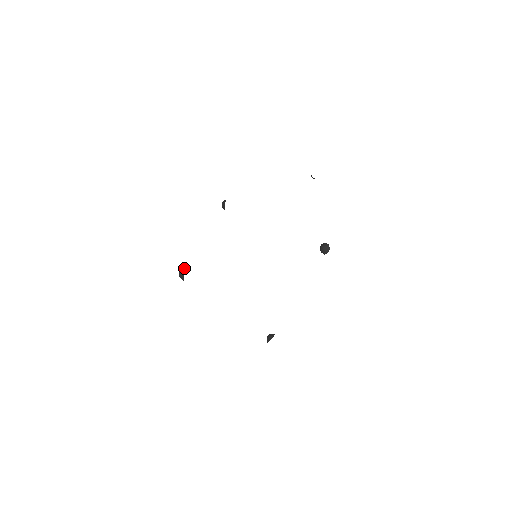
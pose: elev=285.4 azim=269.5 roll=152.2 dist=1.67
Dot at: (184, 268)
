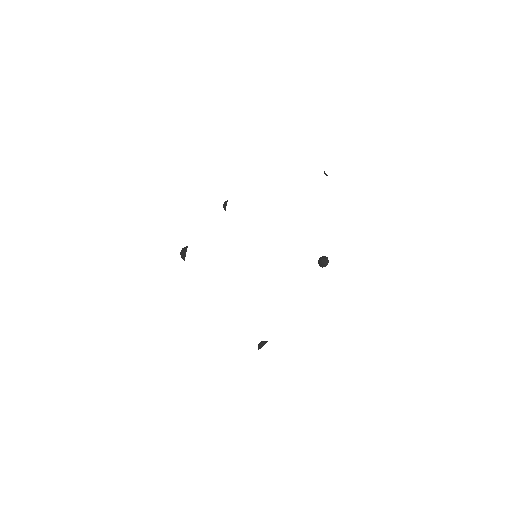
Dot at: (187, 247)
